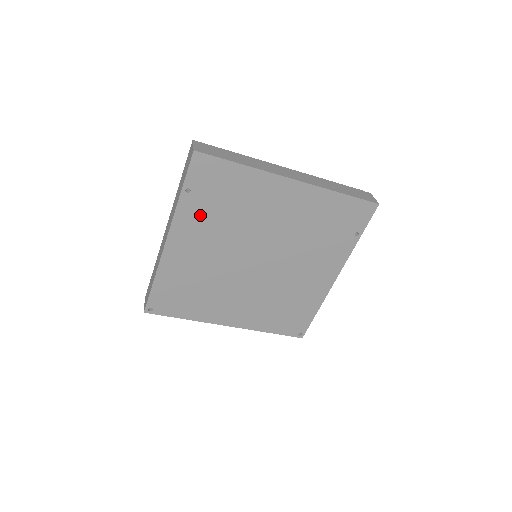
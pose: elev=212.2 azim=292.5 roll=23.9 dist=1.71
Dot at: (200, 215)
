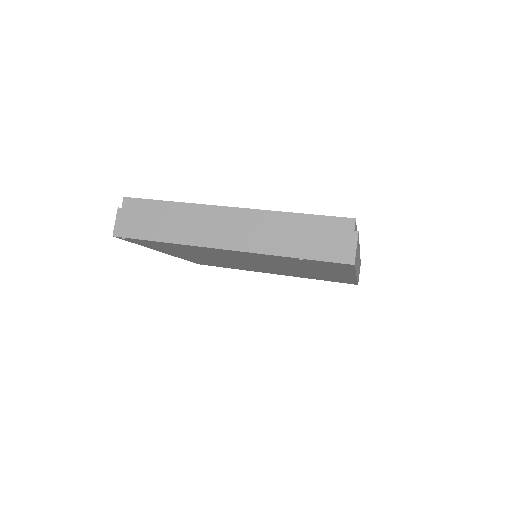
Dot at: (277, 259)
